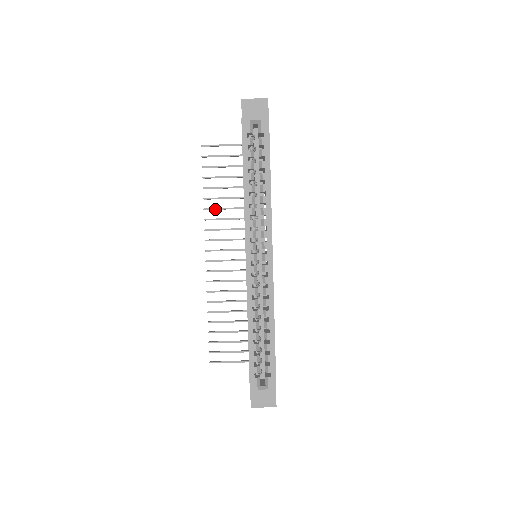
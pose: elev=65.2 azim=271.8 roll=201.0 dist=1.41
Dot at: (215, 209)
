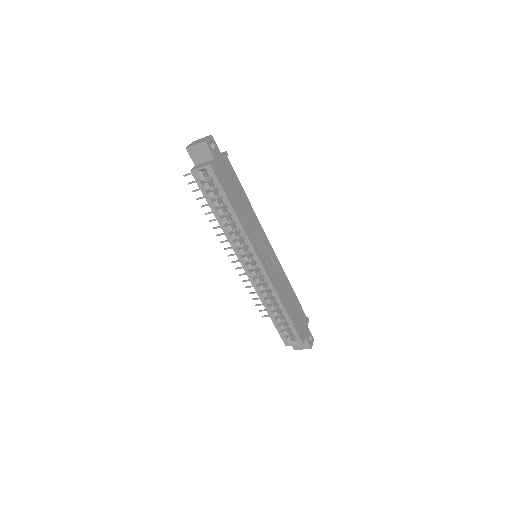
Dot at: occluded
